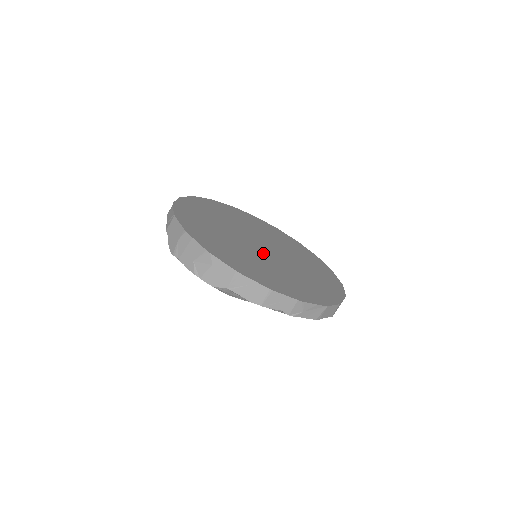
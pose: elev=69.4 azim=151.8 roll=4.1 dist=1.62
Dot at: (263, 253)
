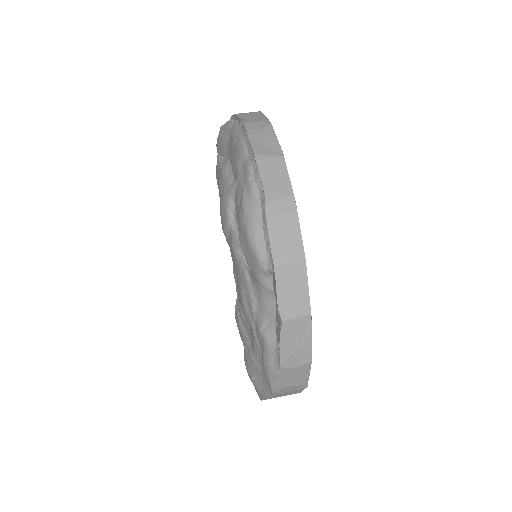
Dot at: occluded
